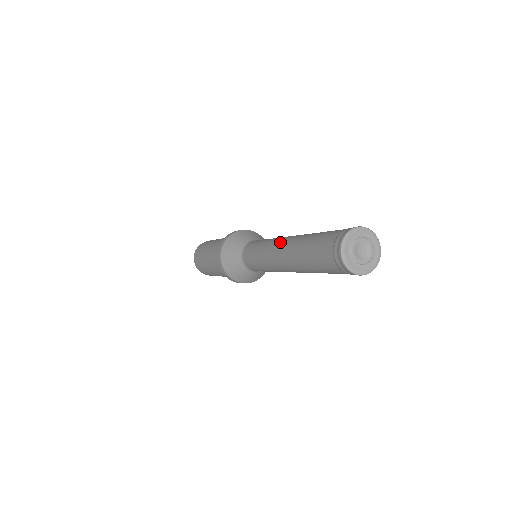
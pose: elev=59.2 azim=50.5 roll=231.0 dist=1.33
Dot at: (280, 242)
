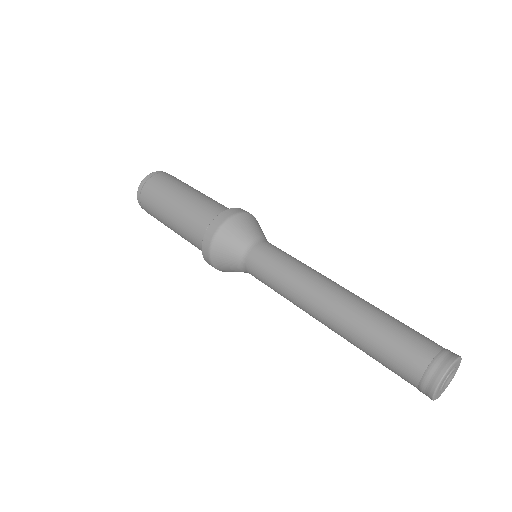
Dot at: (319, 301)
